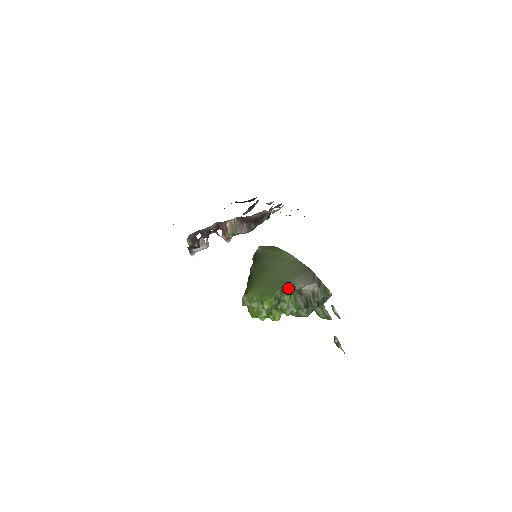
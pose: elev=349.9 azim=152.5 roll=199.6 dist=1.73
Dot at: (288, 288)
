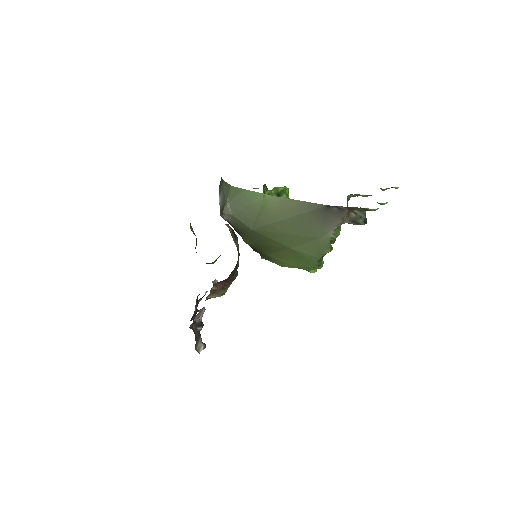
Dot at: (325, 248)
